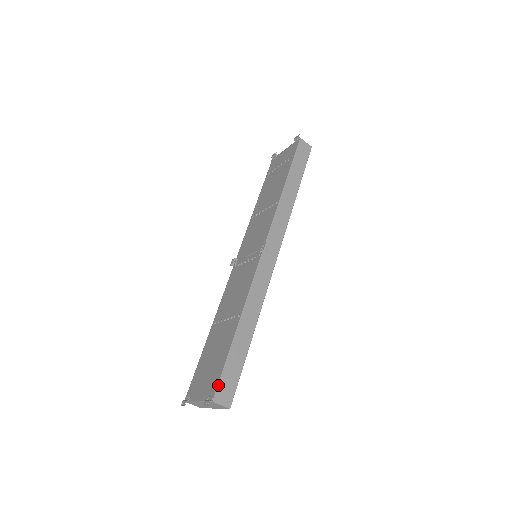
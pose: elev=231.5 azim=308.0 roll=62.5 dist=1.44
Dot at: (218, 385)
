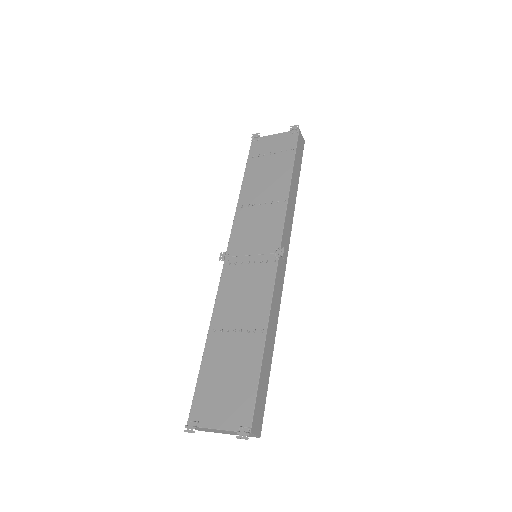
Dot at: (254, 414)
